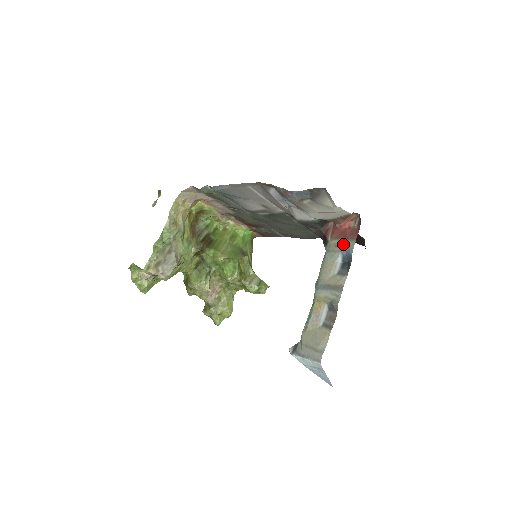
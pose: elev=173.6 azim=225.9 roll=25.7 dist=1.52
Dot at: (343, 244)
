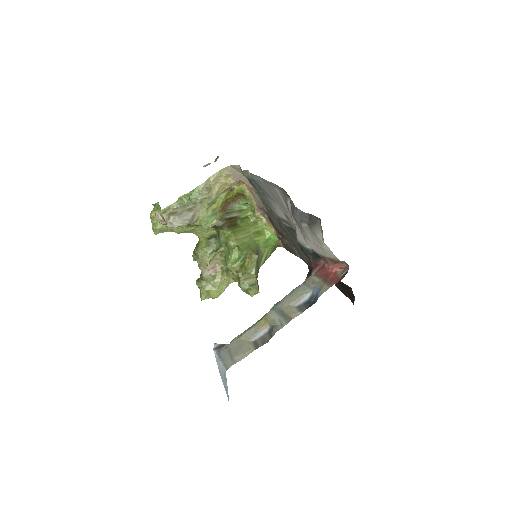
Dot at: (320, 284)
